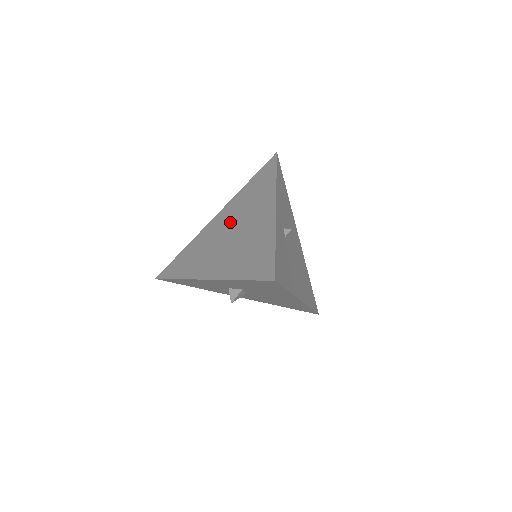
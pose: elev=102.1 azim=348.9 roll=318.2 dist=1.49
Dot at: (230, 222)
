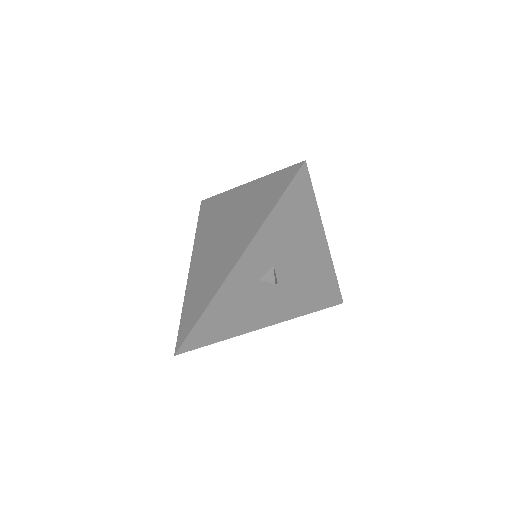
Dot at: (211, 242)
